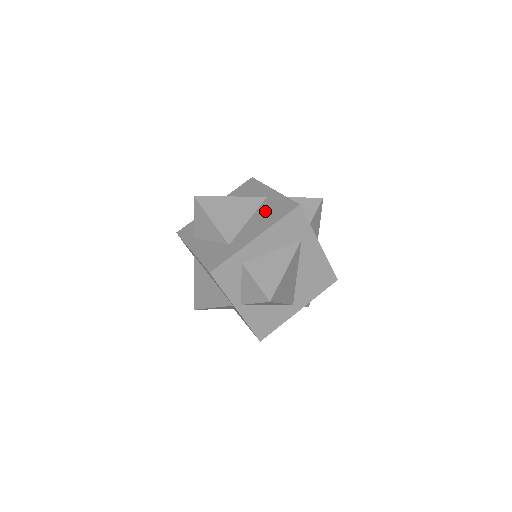
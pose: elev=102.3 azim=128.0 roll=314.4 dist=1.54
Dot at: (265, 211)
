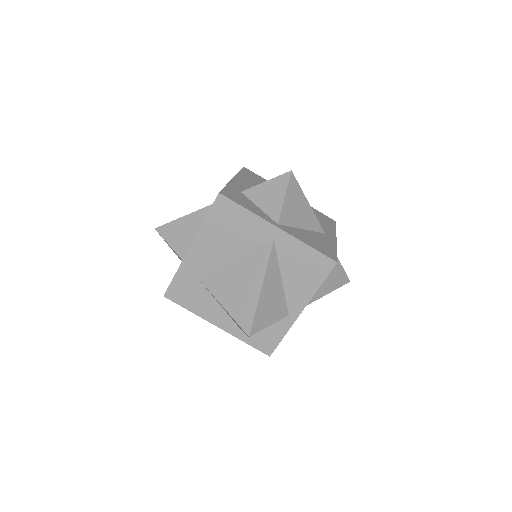
Dot at: occluded
